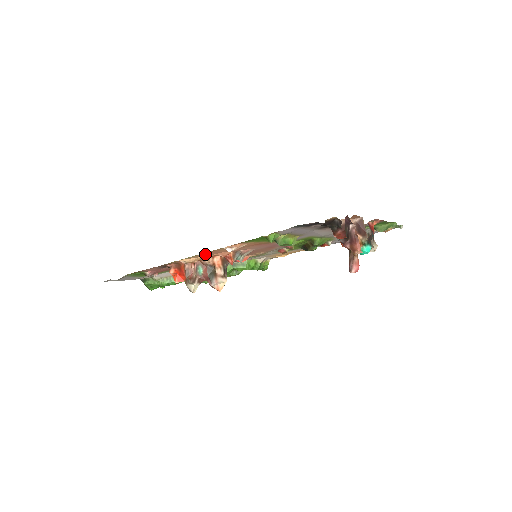
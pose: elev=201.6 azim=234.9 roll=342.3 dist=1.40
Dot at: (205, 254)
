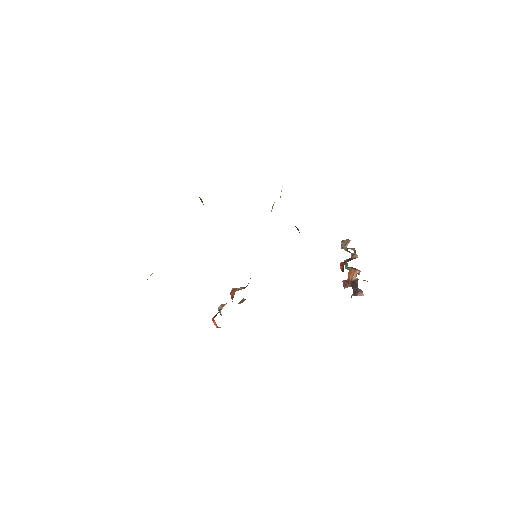
Dot at: occluded
